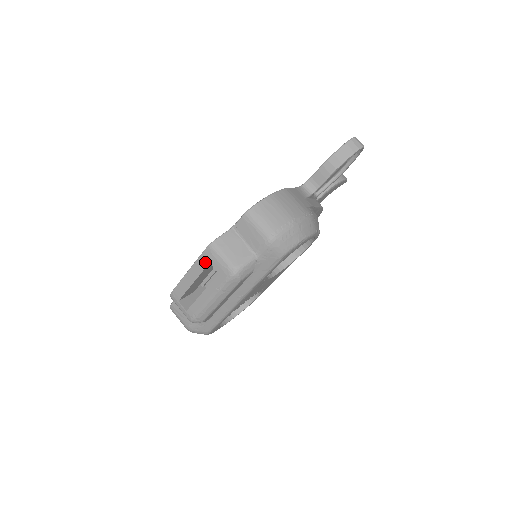
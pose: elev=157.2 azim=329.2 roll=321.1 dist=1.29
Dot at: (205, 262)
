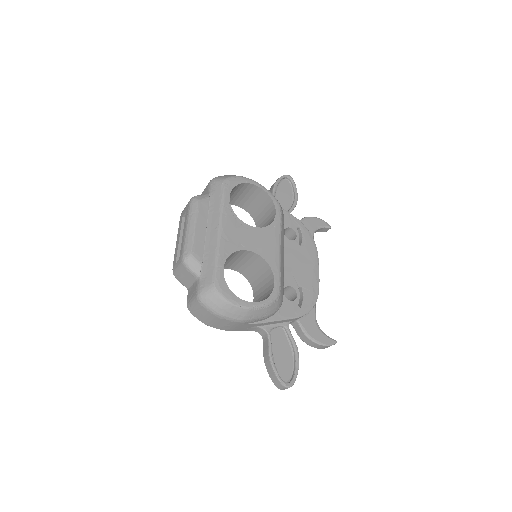
Dot at: (181, 221)
